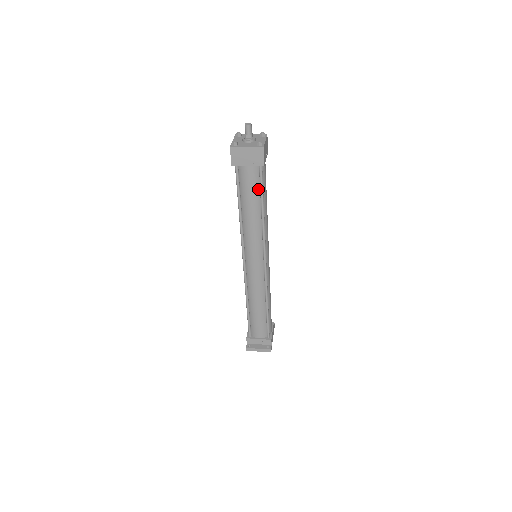
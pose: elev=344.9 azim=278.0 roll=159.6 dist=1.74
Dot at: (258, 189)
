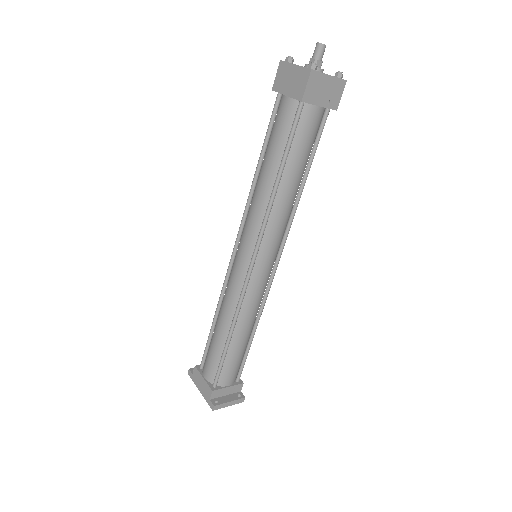
Dot at: (311, 146)
